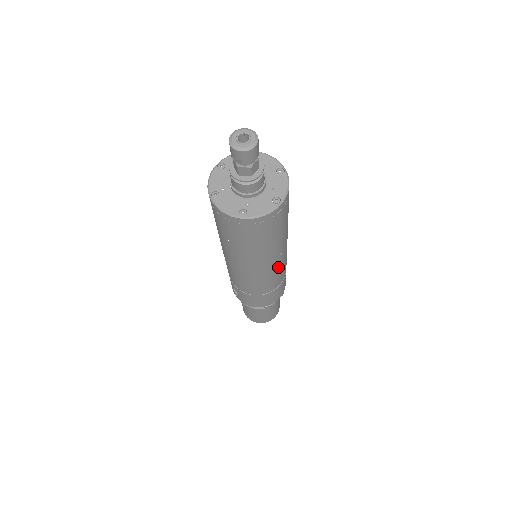
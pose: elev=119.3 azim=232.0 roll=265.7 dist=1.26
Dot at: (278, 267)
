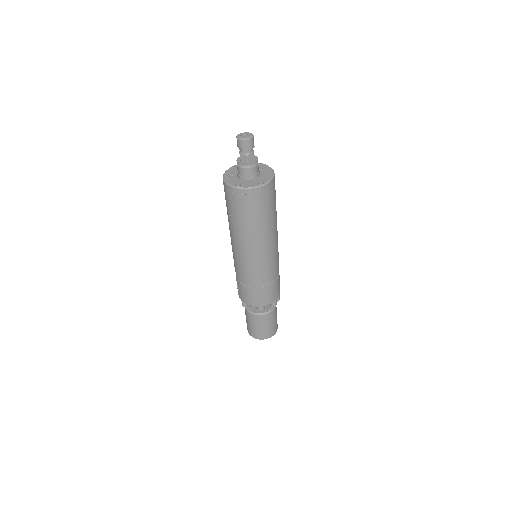
Dot at: (266, 257)
